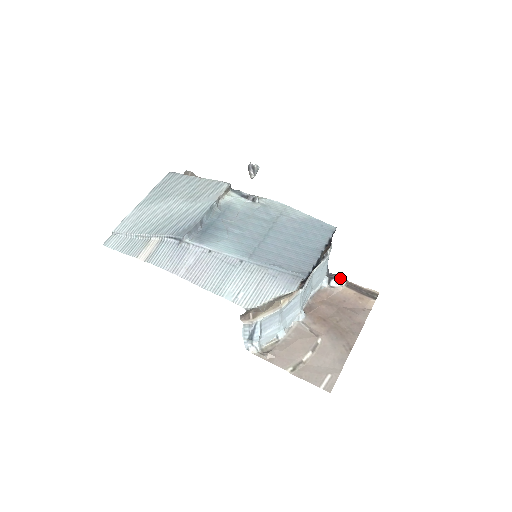
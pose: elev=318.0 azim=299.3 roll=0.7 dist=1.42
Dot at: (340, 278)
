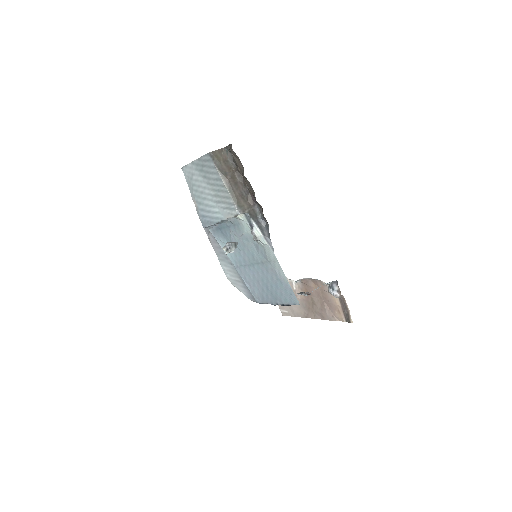
Dot at: (334, 294)
